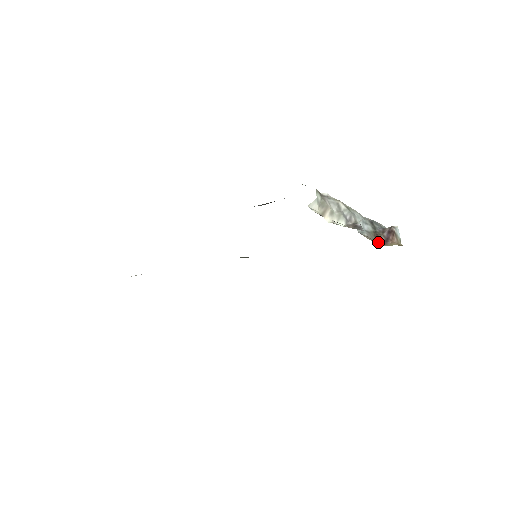
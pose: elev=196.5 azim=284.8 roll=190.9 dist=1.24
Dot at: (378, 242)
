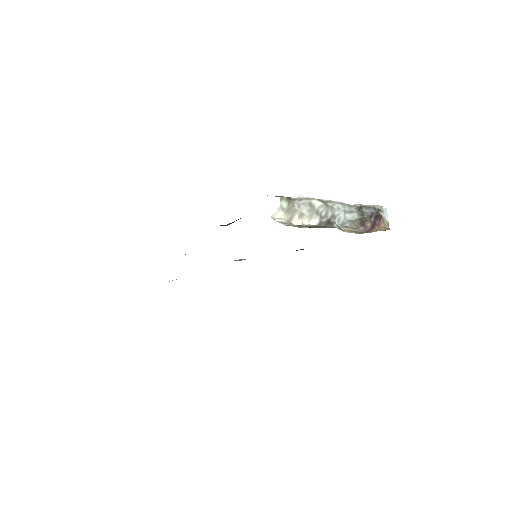
Dot at: (363, 230)
